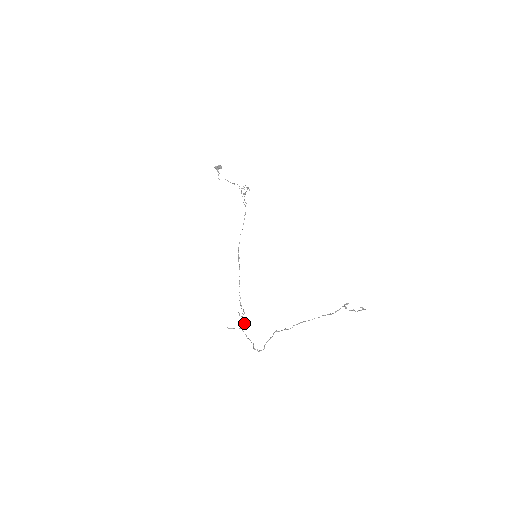
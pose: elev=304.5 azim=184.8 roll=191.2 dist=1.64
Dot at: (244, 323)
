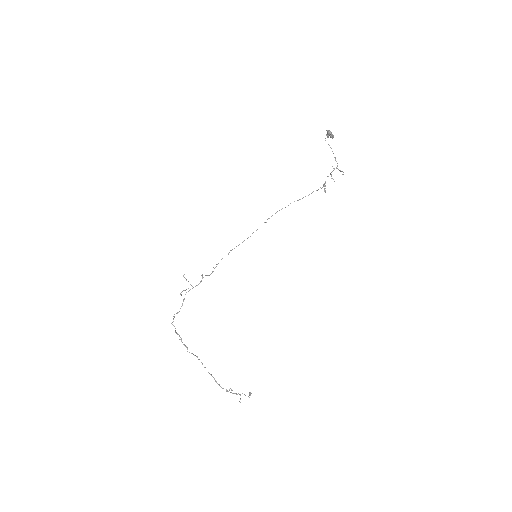
Dot at: (197, 285)
